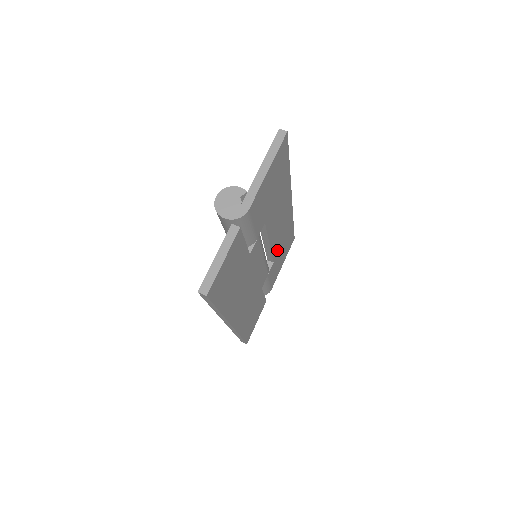
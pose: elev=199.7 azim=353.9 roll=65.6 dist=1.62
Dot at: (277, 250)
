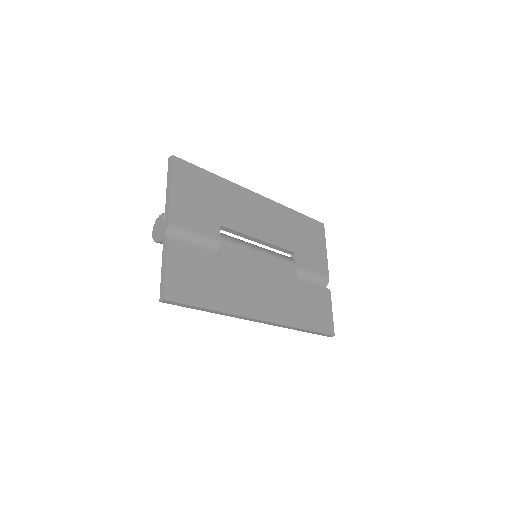
Dot at: (289, 241)
